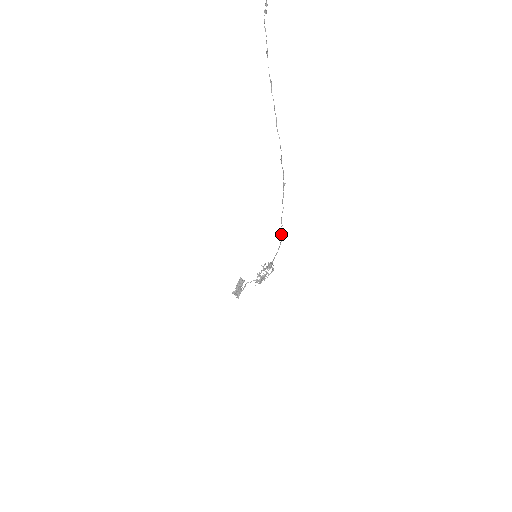
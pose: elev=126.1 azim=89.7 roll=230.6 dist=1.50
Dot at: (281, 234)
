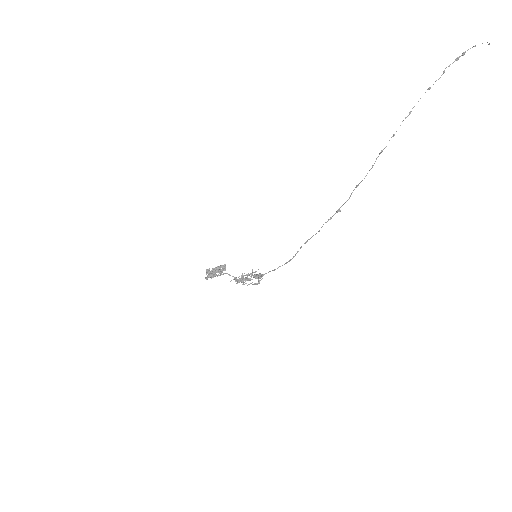
Dot at: (295, 254)
